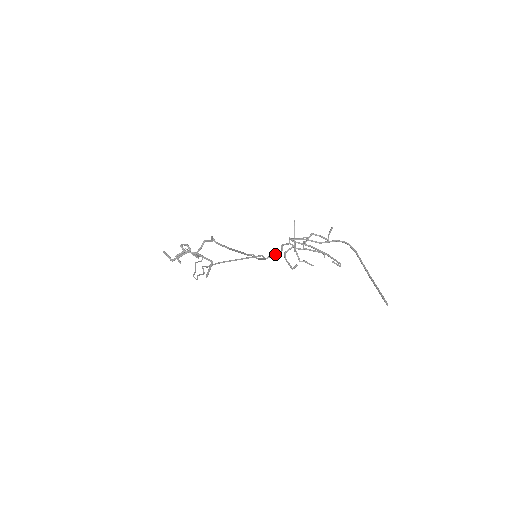
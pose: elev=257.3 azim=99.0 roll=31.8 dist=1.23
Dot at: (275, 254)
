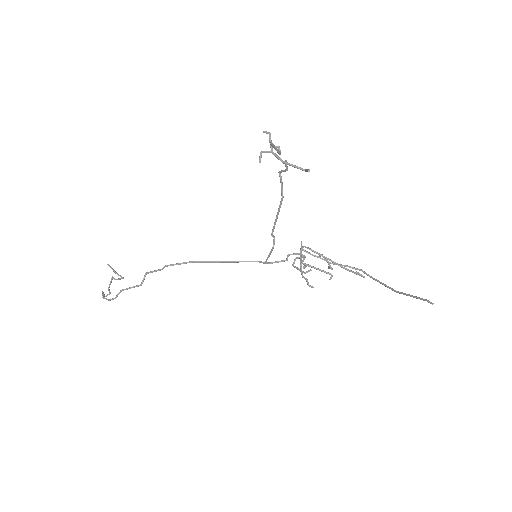
Dot at: (277, 262)
